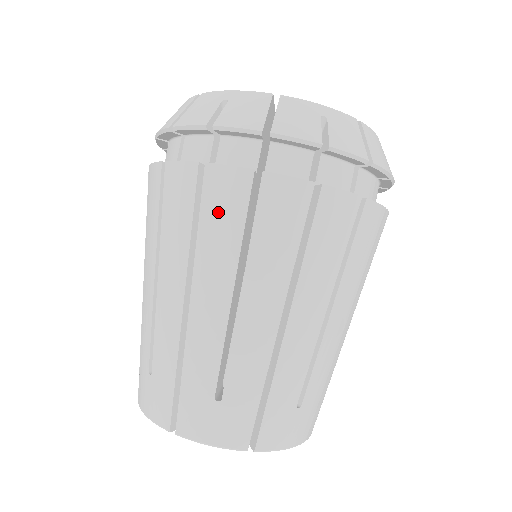
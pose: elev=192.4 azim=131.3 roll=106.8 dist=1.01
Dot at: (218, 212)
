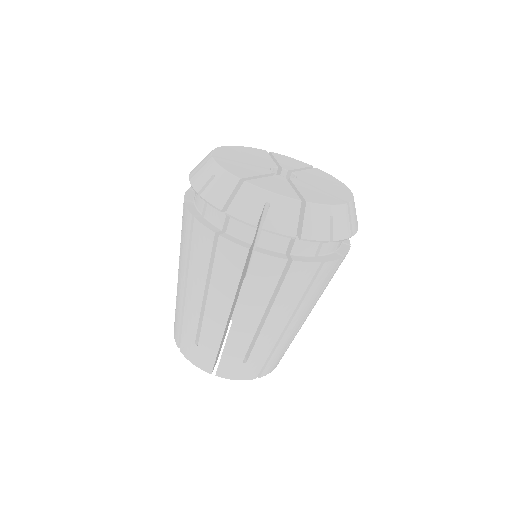
Dot at: (198, 248)
